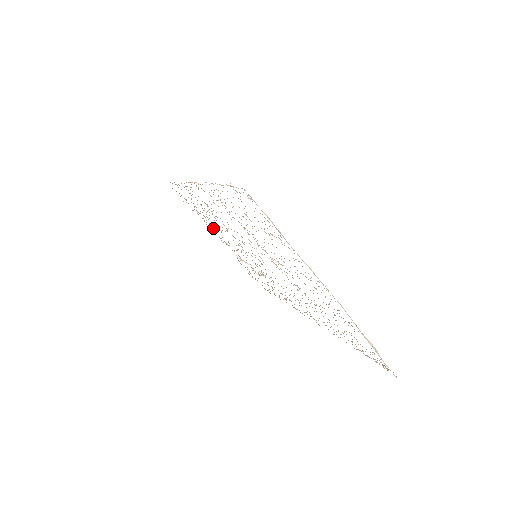
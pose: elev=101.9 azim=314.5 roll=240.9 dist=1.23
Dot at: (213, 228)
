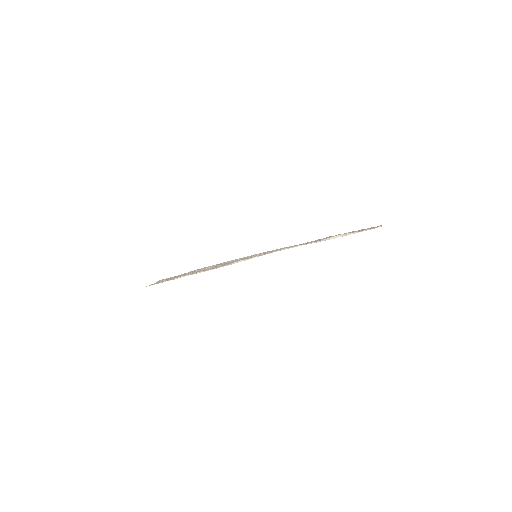
Dot at: occluded
